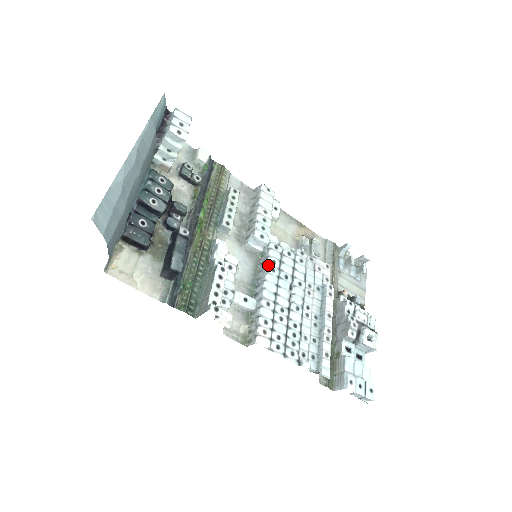
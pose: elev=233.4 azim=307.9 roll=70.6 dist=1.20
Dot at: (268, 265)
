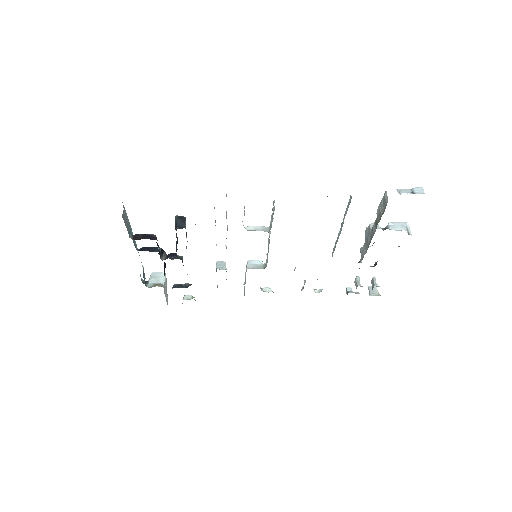
Dot at: occluded
